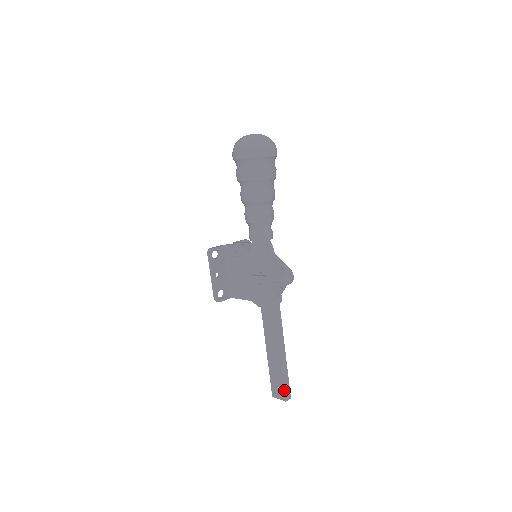
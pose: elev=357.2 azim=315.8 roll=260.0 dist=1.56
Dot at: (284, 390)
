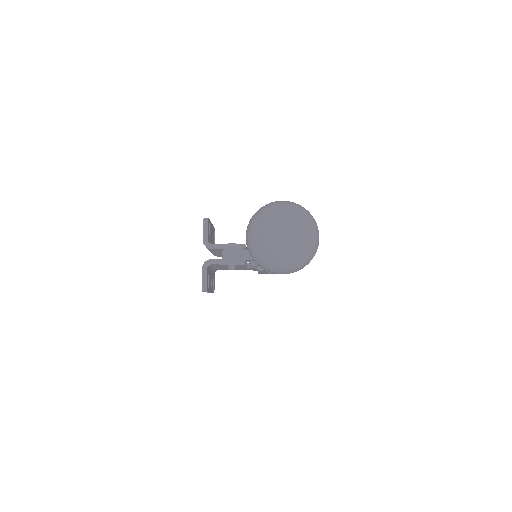
Dot at: occluded
